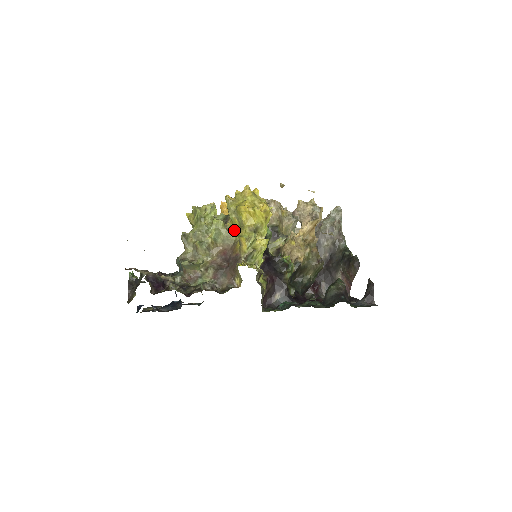
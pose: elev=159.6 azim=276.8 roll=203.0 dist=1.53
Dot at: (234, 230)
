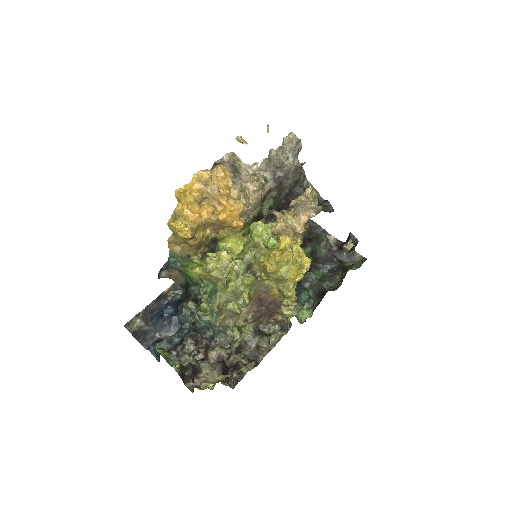
Dot at: (267, 280)
